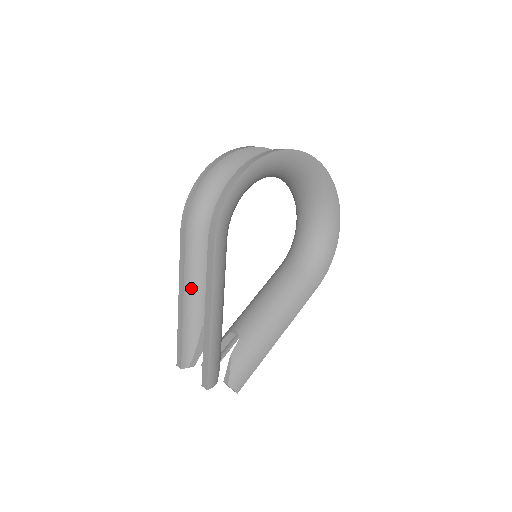
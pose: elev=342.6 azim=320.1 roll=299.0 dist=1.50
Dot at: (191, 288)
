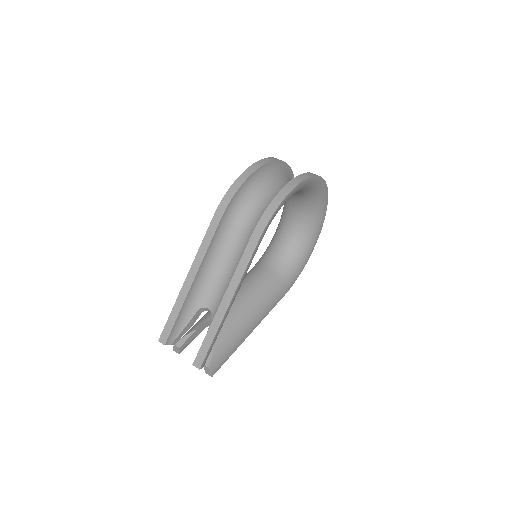
Dot at: (203, 271)
